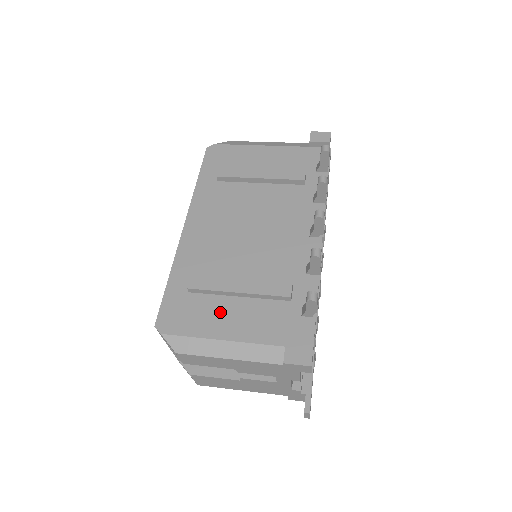
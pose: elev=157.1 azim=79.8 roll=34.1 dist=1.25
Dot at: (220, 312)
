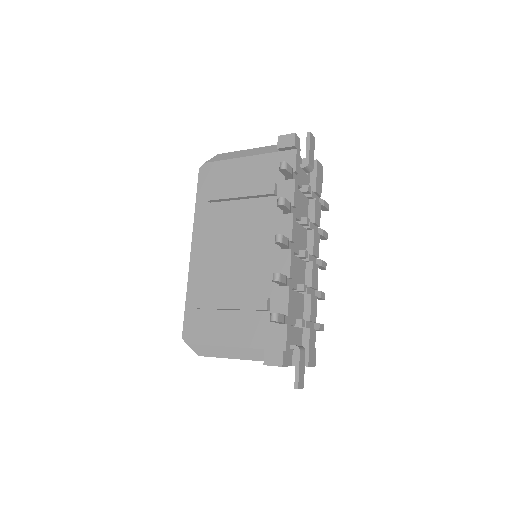
Dot at: (222, 324)
